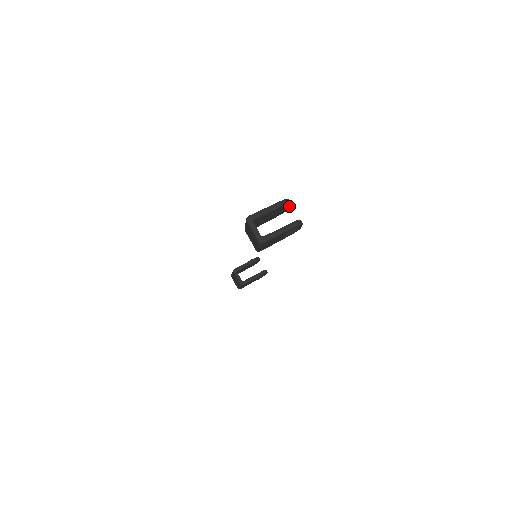
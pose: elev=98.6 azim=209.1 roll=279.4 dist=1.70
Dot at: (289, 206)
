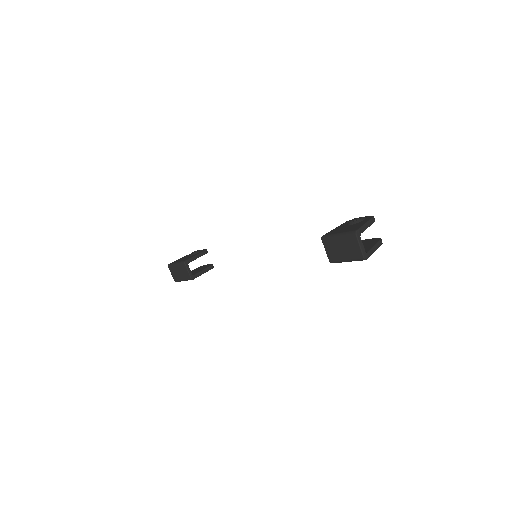
Dot at: occluded
